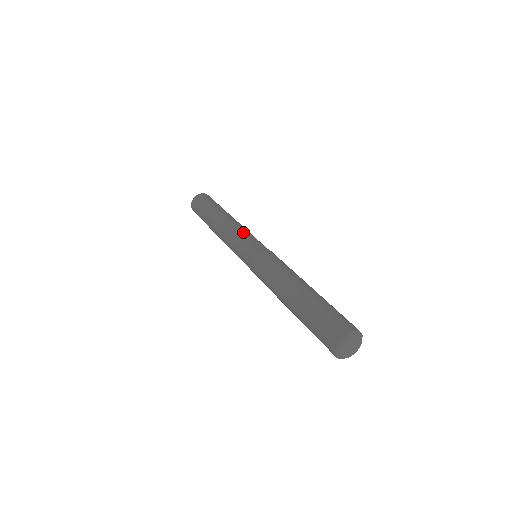
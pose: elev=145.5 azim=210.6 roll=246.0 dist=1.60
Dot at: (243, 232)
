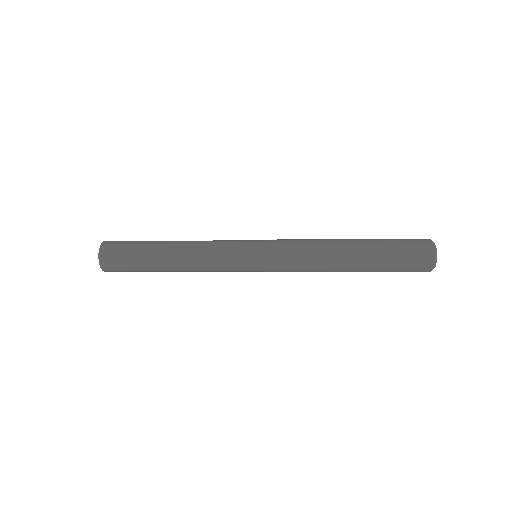
Dot at: (222, 243)
